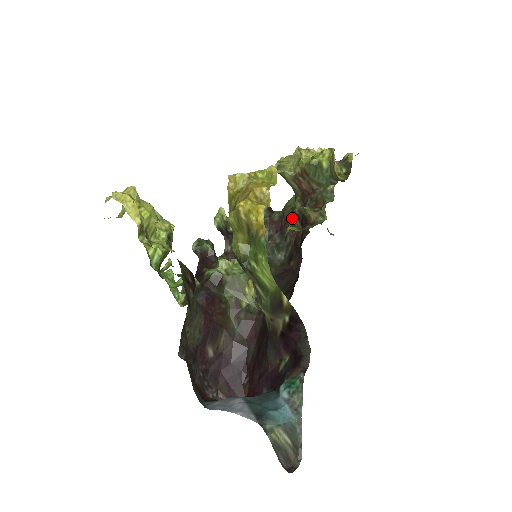
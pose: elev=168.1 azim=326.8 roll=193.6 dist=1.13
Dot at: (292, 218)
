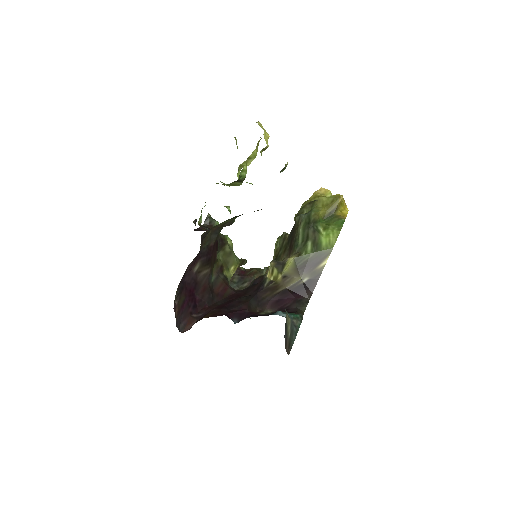
Dot at: (262, 274)
